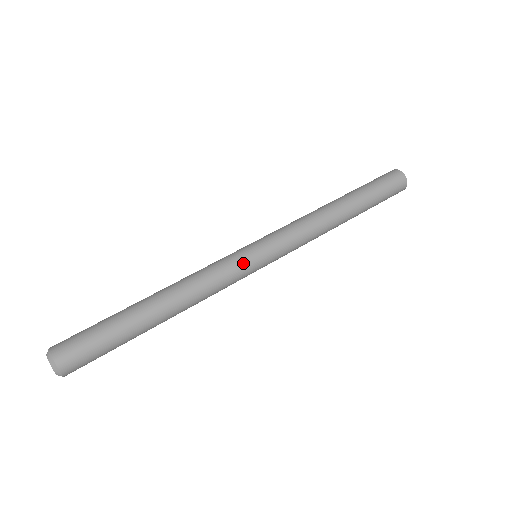
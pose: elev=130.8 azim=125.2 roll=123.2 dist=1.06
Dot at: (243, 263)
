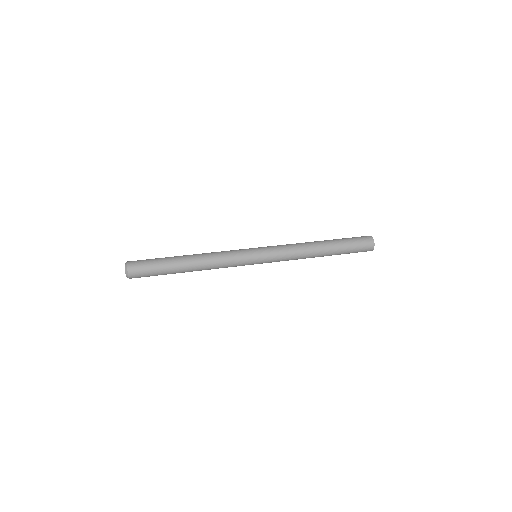
Dot at: (244, 251)
